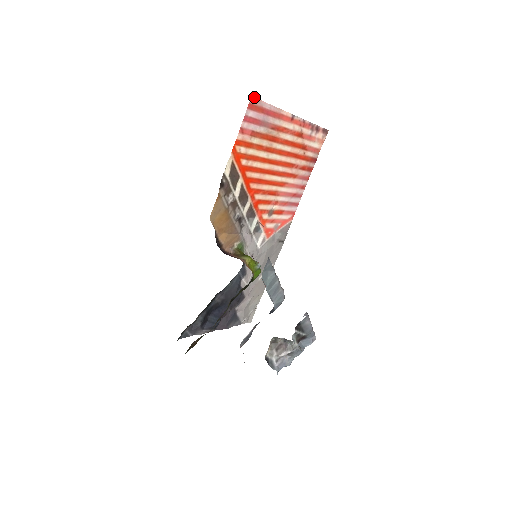
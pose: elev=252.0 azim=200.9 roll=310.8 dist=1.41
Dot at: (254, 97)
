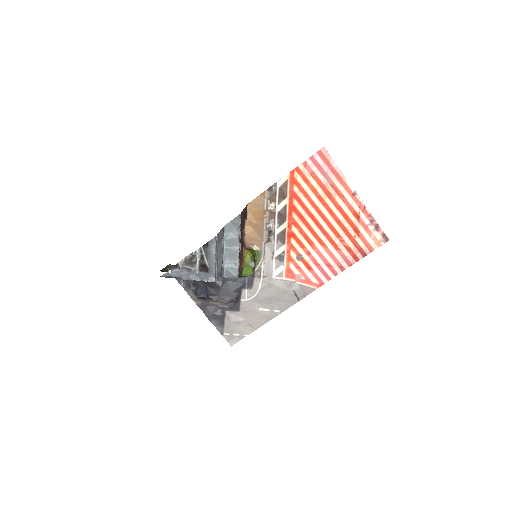
Dot at: occluded
